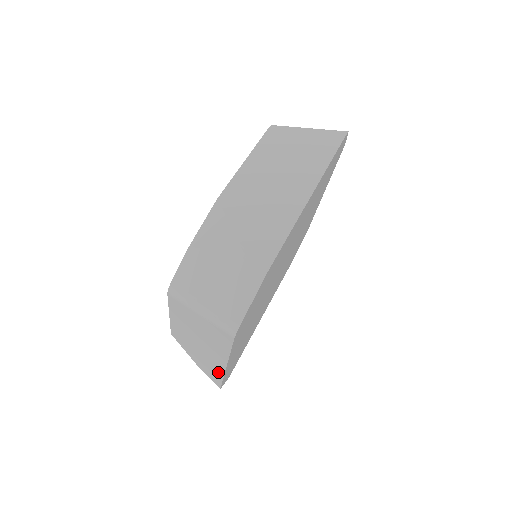
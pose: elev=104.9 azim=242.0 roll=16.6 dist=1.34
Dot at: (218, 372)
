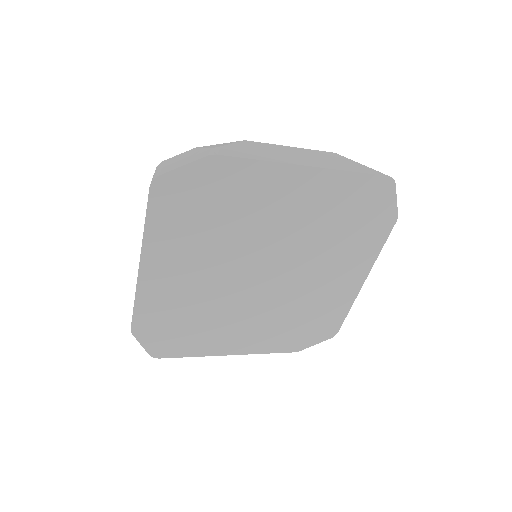
Dot at: occluded
